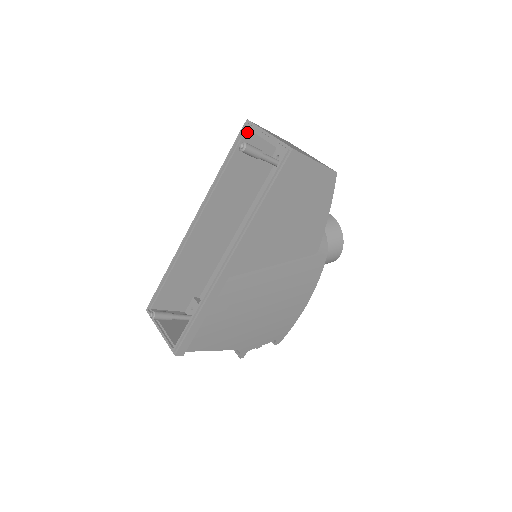
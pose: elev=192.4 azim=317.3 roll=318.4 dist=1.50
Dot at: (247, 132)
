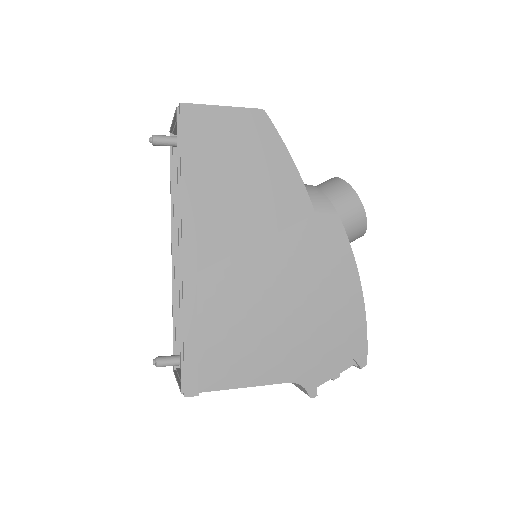
Dot at: occluded
